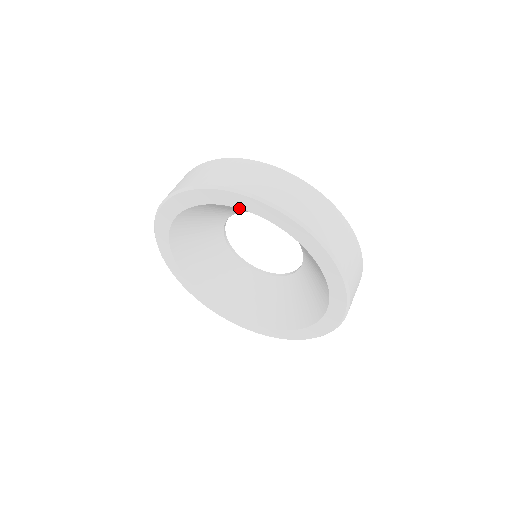
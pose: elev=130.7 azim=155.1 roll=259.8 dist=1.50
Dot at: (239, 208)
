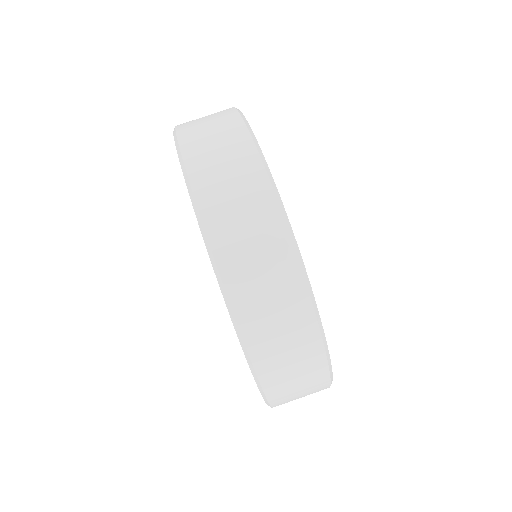
Dot at: occluded
